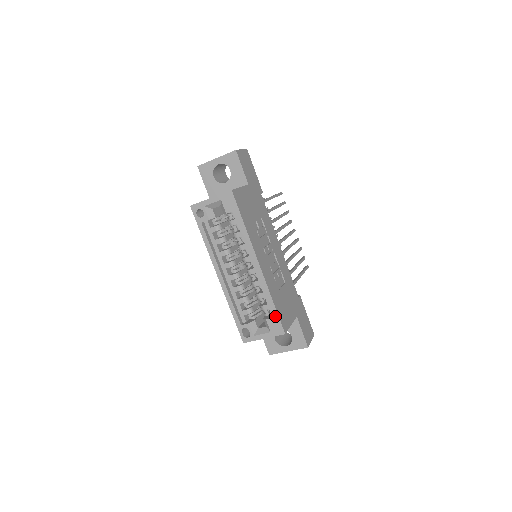
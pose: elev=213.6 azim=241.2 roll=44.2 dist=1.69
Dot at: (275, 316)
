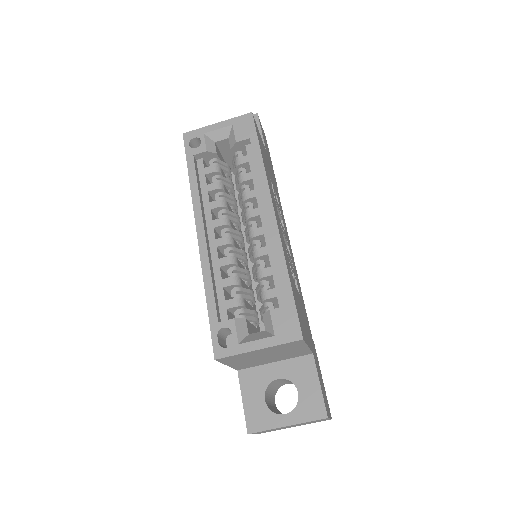
Dot at: (288, 303)
